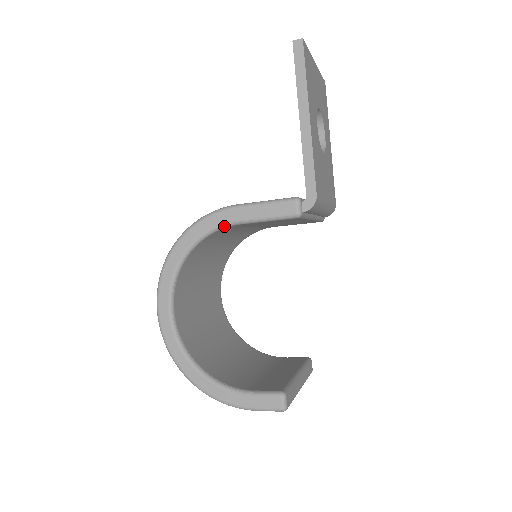
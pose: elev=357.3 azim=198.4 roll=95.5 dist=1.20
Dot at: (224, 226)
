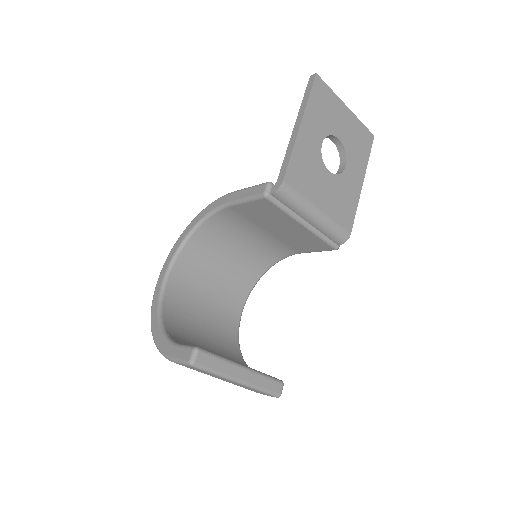
Dot at: (221, 207)
